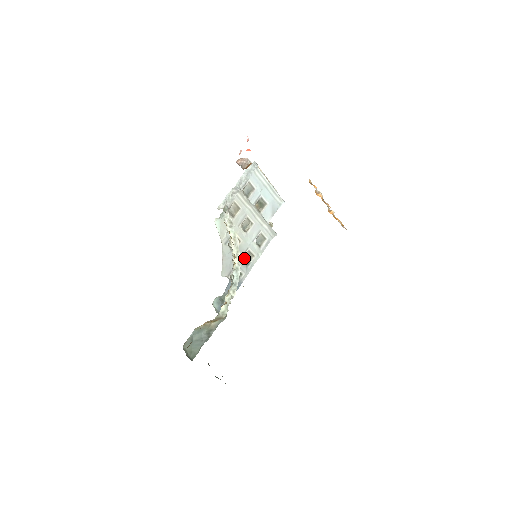
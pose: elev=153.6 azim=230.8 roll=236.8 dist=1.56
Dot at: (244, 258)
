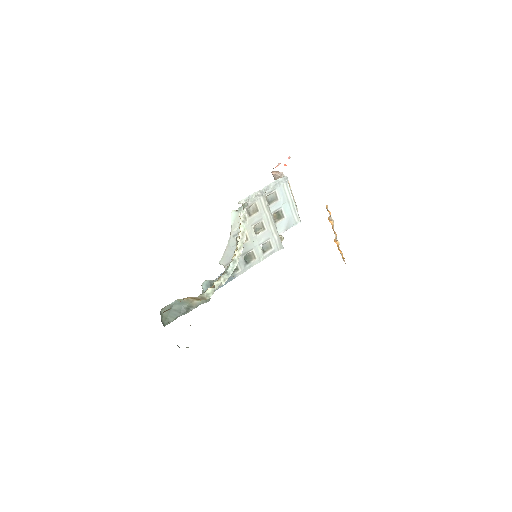
Dot at: (246, 257)
